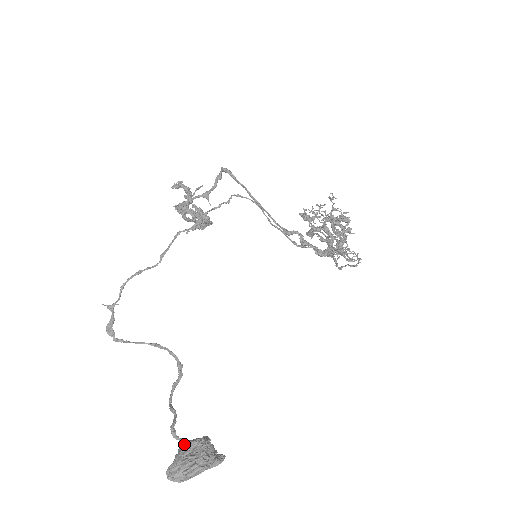
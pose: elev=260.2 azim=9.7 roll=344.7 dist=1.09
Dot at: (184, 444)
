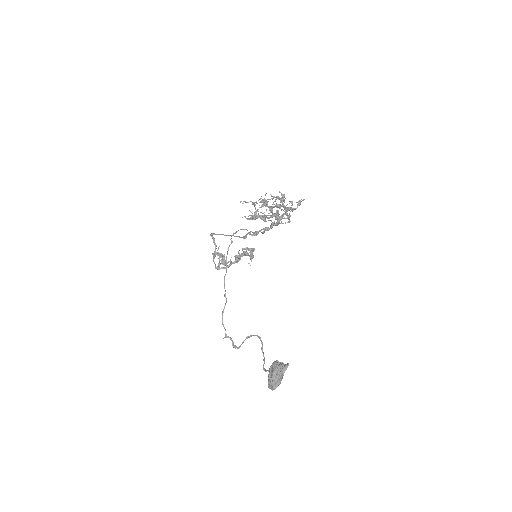
Dot at: (269, 371)
